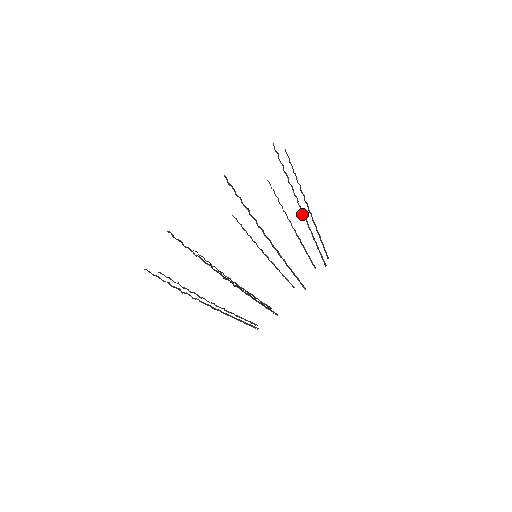
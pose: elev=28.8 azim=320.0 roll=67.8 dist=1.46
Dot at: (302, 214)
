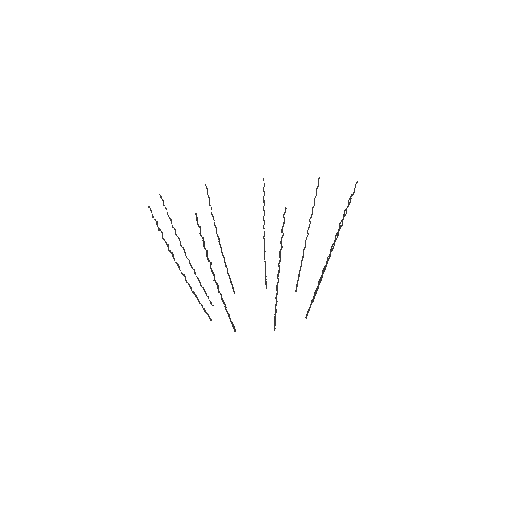
Dot at: (323, 268)
